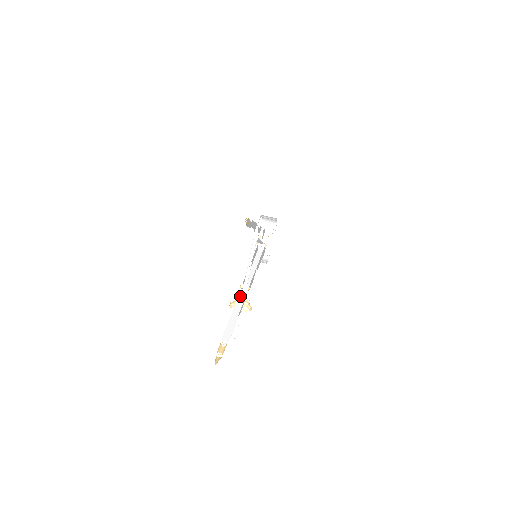
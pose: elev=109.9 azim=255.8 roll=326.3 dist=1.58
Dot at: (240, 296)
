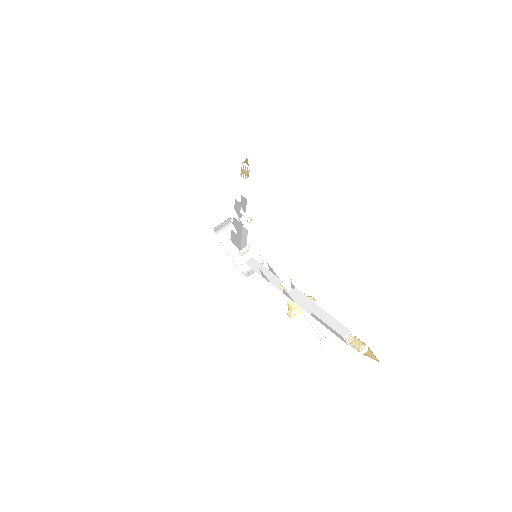
Dot at: (293, 295)
